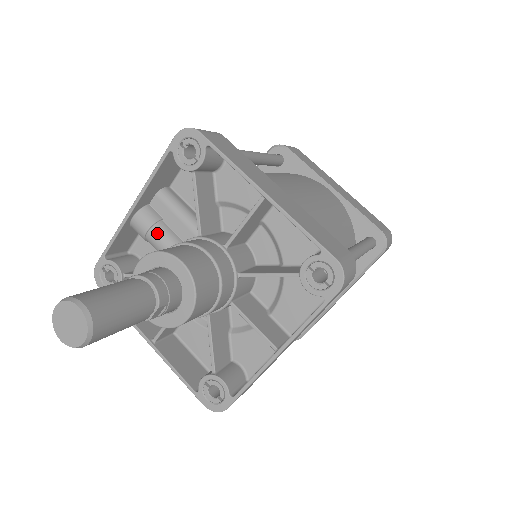
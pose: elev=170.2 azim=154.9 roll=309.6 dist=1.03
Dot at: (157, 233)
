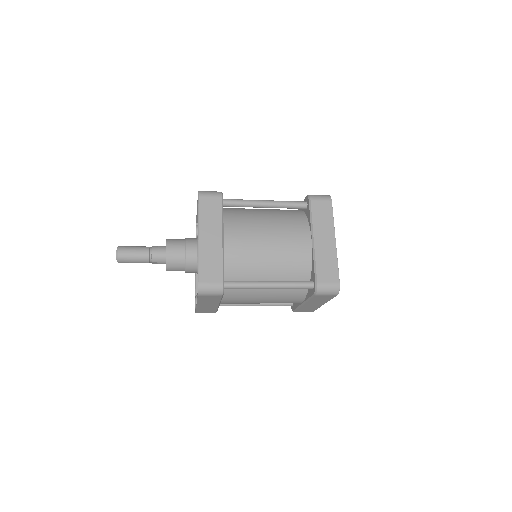
Dot at: occluded
